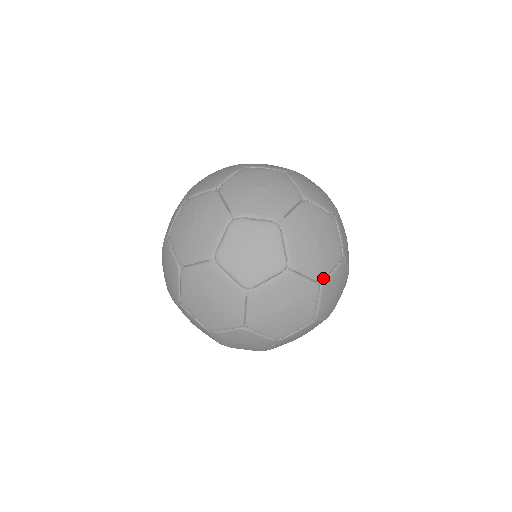
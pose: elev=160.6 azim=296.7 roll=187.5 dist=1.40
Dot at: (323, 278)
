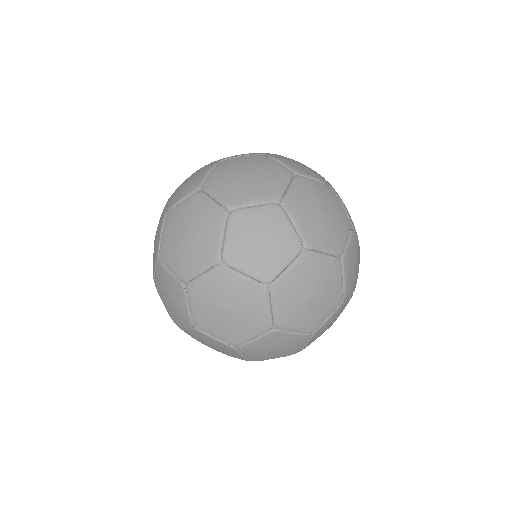
Dot at: (234, 206)
